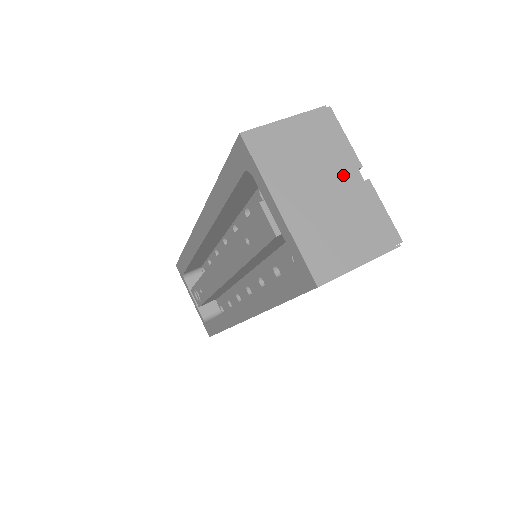
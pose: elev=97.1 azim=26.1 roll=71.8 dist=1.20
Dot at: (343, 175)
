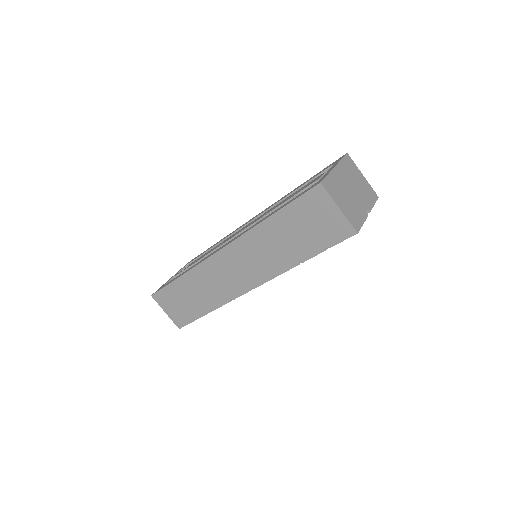
Dot at: (362, 201)
